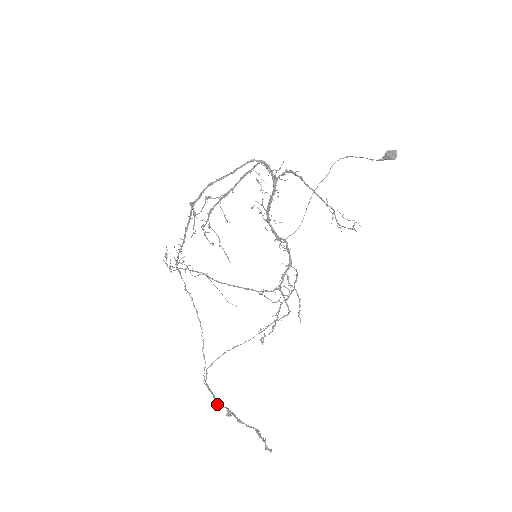
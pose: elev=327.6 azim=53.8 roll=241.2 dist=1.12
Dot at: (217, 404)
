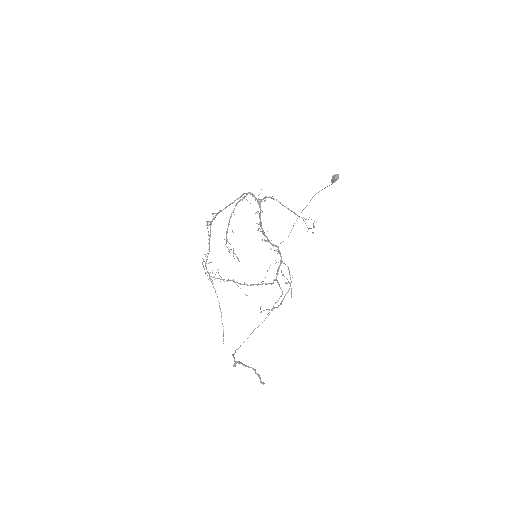
Dot at: (234, 361)
